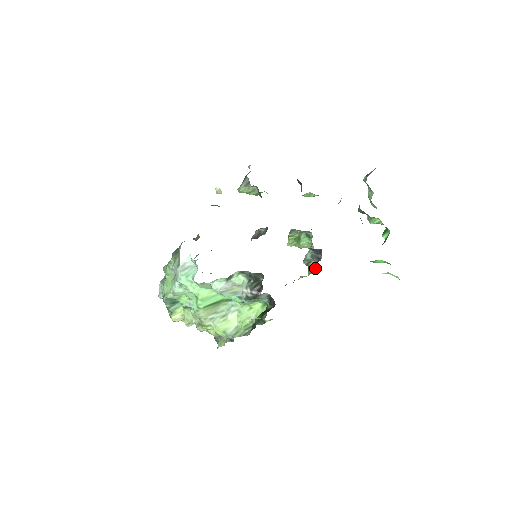
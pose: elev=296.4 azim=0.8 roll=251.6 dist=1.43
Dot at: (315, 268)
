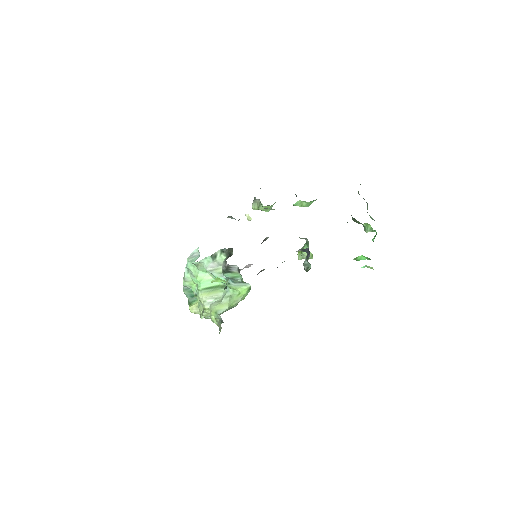
Dot at: occluded
